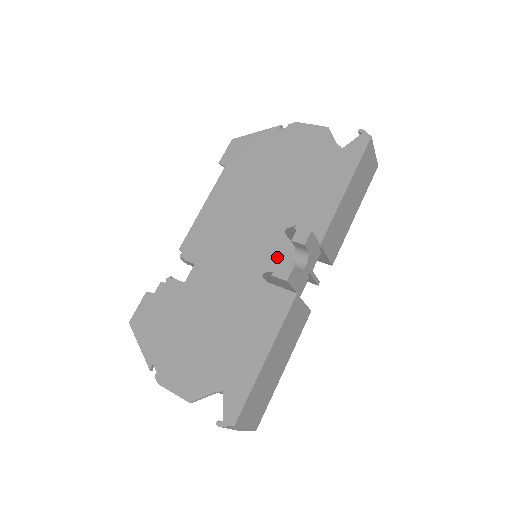
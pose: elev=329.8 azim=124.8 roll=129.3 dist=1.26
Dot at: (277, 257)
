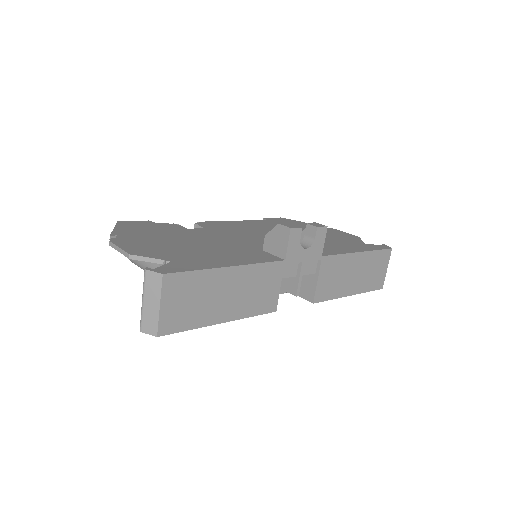
Dot at: occluded
